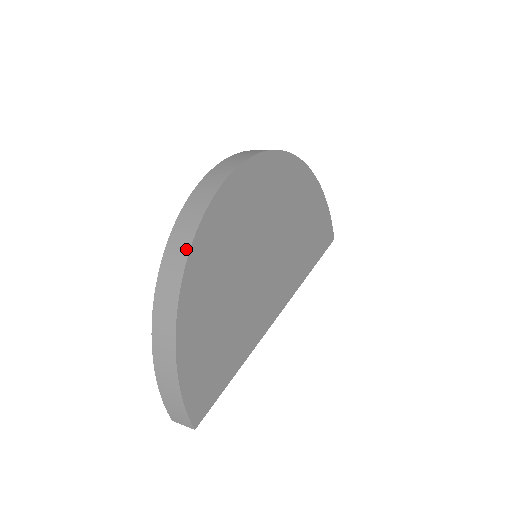
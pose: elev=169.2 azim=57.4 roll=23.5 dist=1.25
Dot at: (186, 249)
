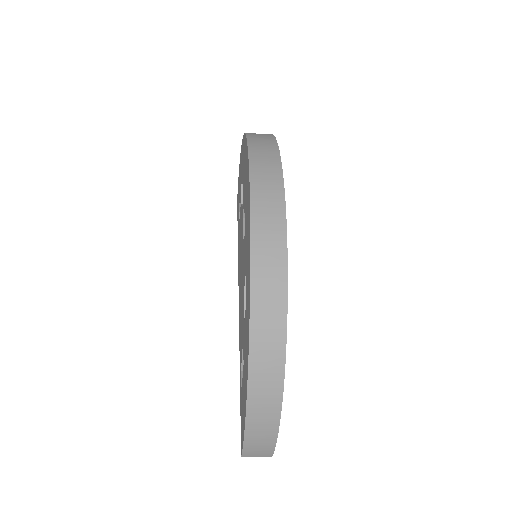
Dot at: (282, 297)
